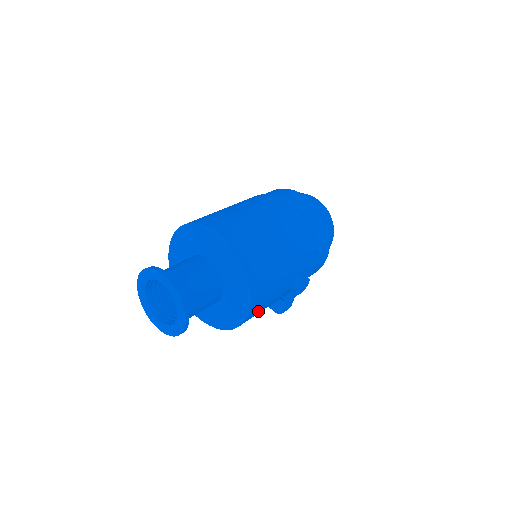
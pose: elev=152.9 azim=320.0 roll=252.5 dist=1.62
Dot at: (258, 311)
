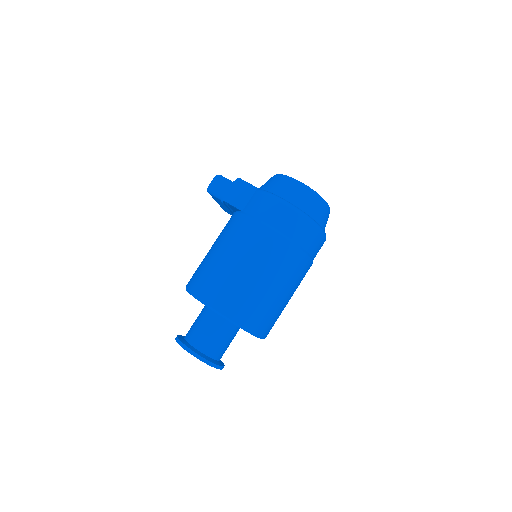
Dot at: occluded
